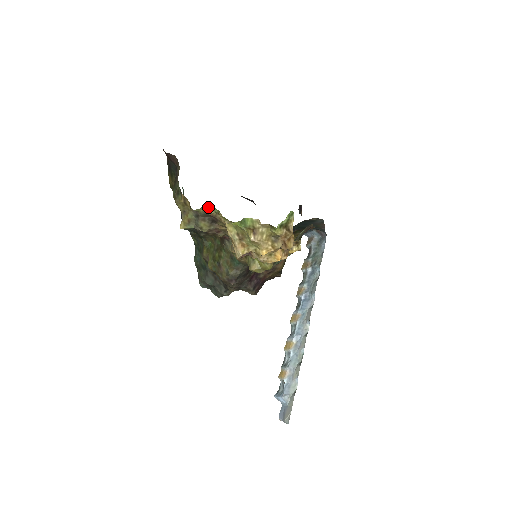
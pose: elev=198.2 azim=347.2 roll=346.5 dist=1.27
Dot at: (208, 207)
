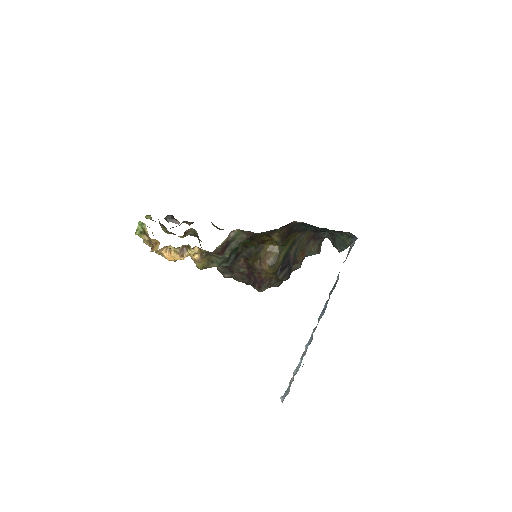
Dot at: occluded
